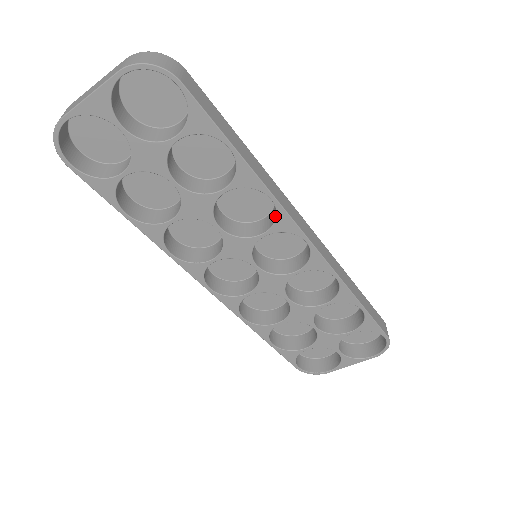
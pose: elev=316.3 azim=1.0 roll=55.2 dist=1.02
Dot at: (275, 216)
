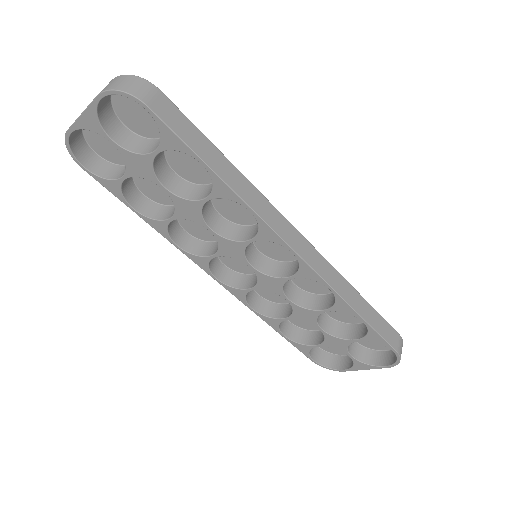
Dot at: (258, 226)
